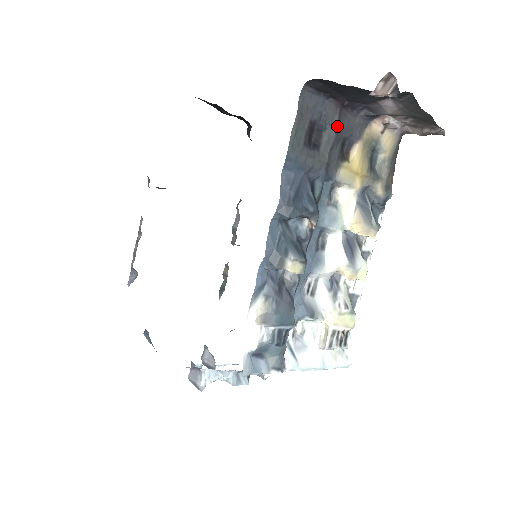
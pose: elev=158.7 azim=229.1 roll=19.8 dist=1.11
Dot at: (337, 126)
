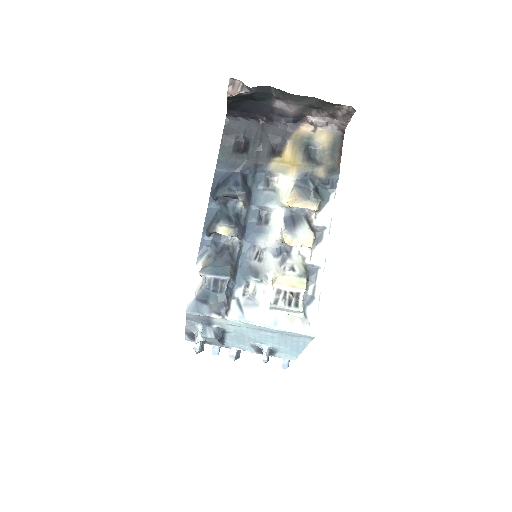
Dot at: (260, 135)
